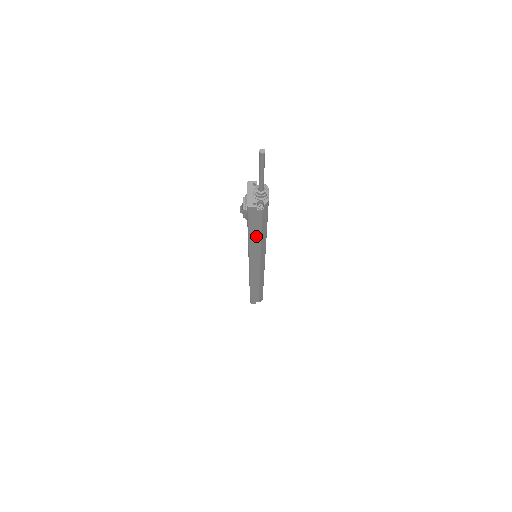
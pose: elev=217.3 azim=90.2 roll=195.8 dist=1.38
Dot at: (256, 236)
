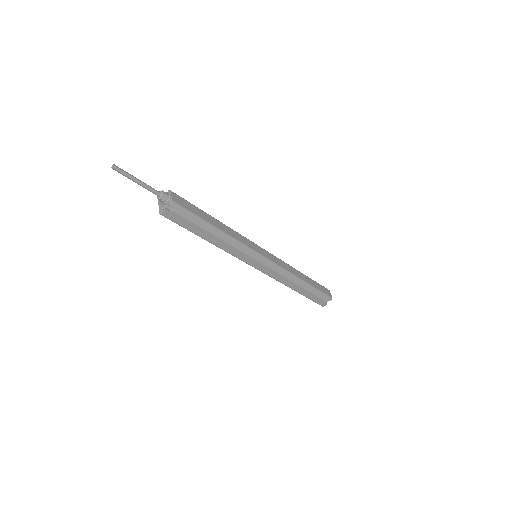
Dot at: (208, 236)
